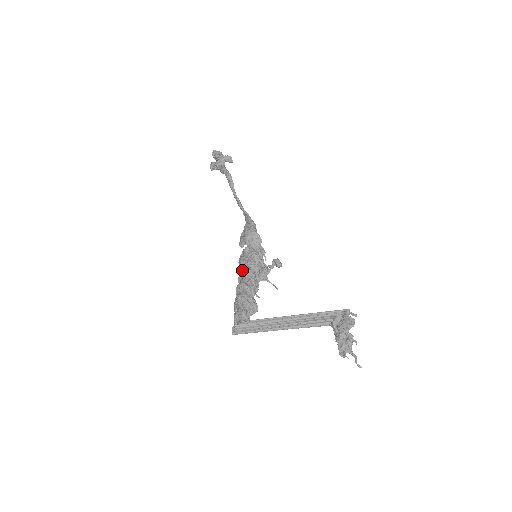
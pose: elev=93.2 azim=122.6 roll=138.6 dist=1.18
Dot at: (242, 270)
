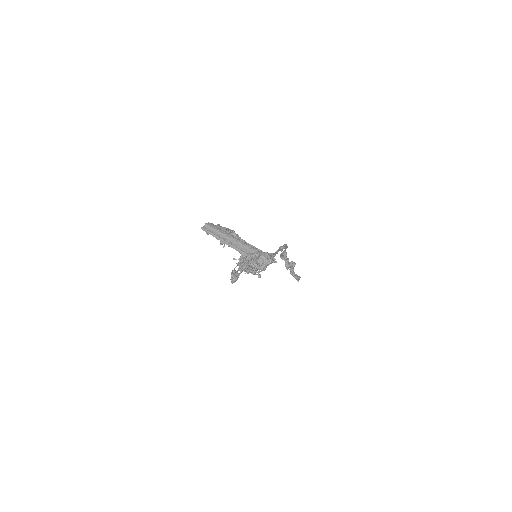
Dot at: occluded
